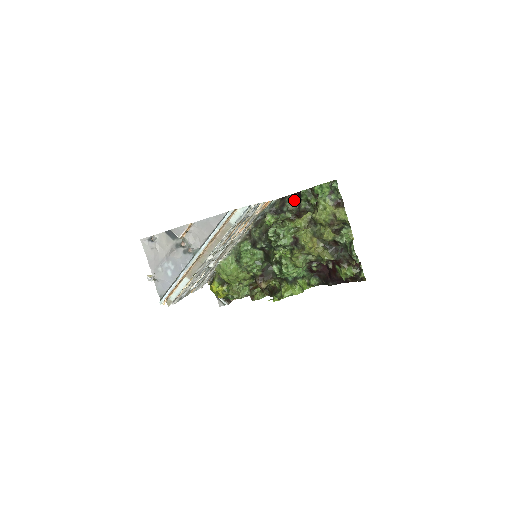
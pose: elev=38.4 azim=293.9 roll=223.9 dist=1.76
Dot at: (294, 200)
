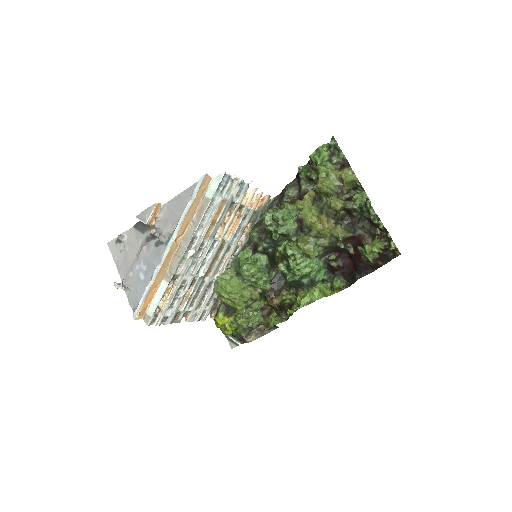
Dot at: (293, 186)
